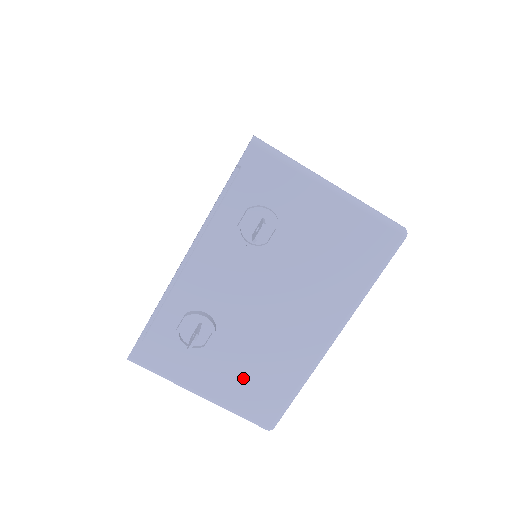
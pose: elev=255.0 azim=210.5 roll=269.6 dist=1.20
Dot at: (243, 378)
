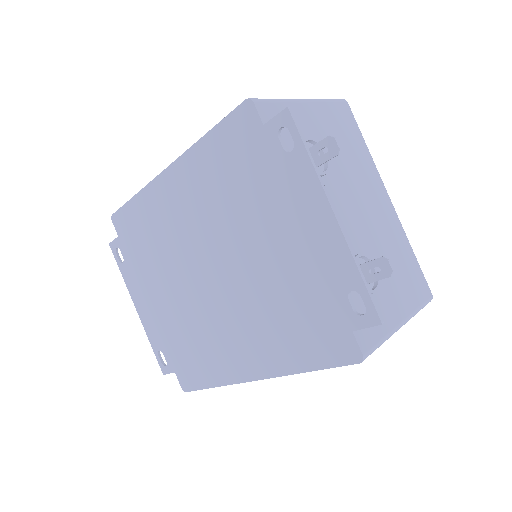
Dot at: (399, 279)
